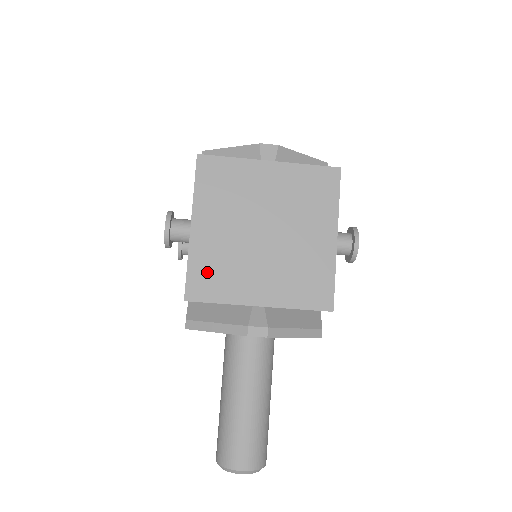
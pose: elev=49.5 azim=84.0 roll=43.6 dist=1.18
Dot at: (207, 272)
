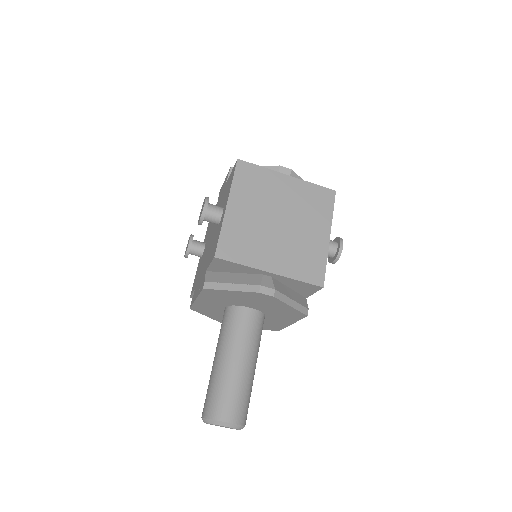
Dot at: (234, 240)
